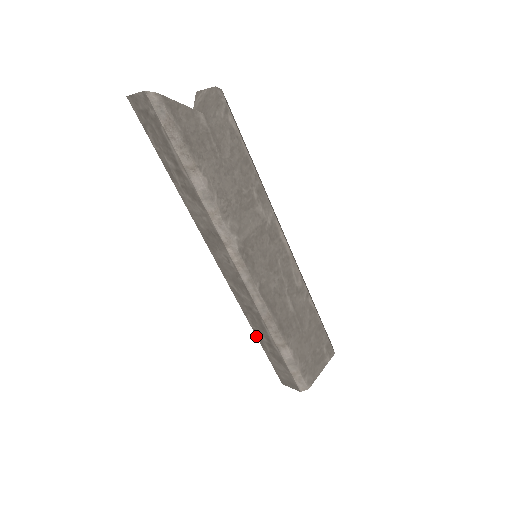
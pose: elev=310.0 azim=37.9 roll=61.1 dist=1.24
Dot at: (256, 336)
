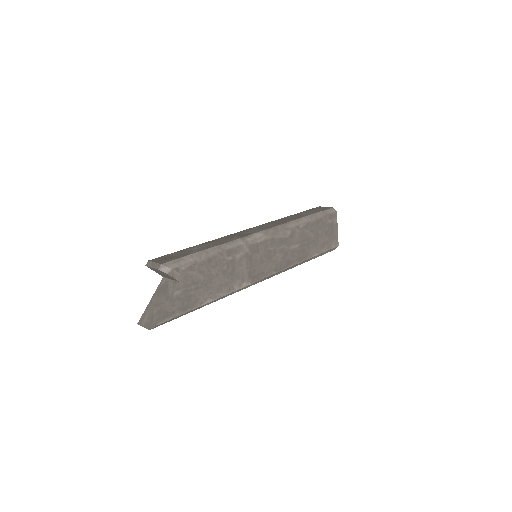
Dot at: occluded
